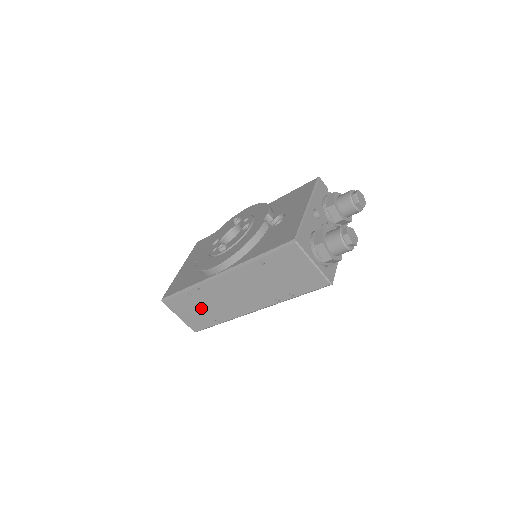
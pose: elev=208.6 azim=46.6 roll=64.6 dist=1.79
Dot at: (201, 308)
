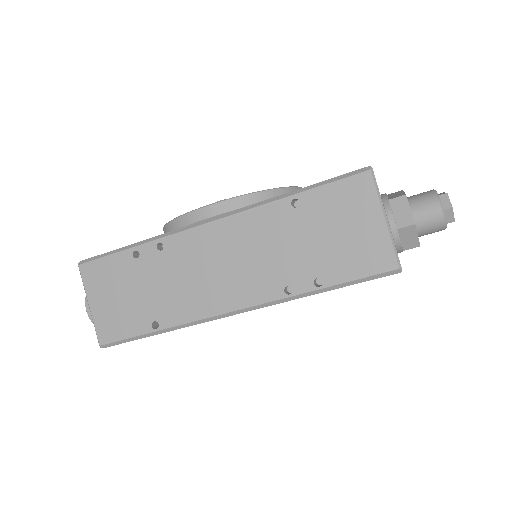
Dot at: (140, 289)
